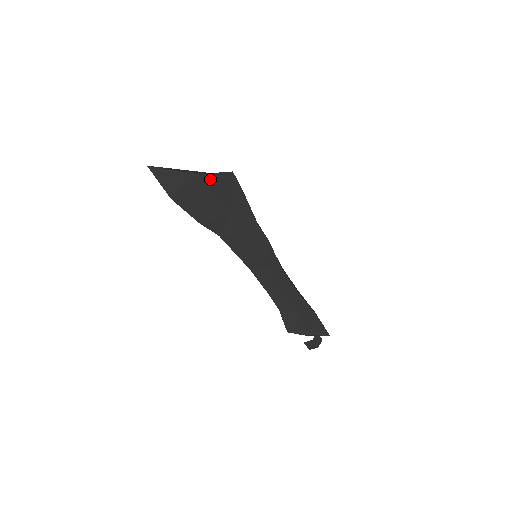
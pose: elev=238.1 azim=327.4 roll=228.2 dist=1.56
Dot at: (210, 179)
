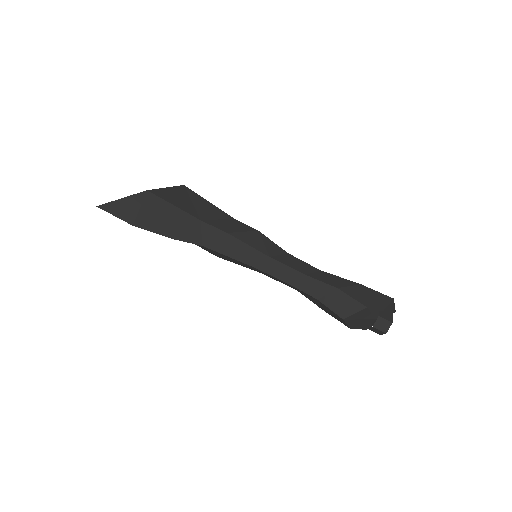
Dot at: (162, 193)
